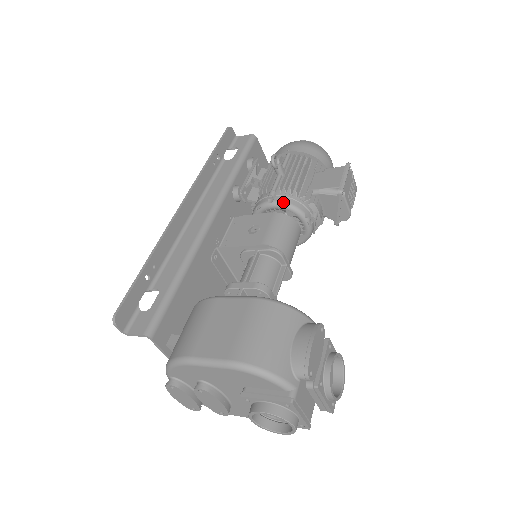
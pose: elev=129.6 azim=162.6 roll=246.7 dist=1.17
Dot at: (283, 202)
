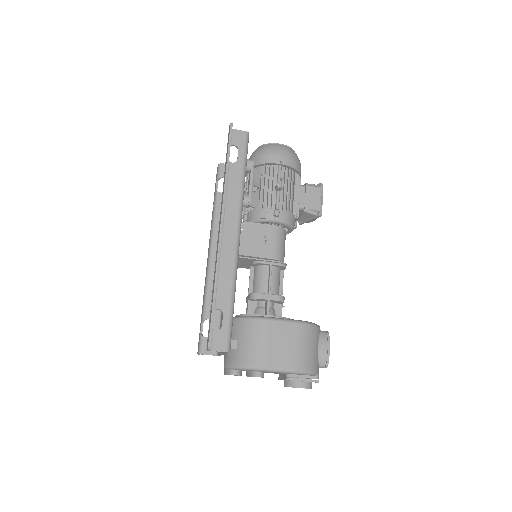
Dot at: (285, 221)
